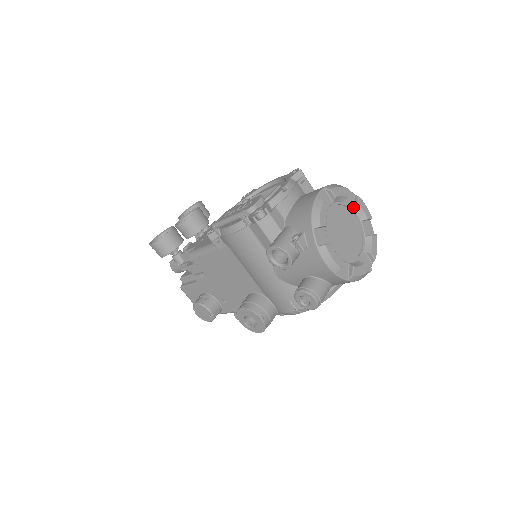
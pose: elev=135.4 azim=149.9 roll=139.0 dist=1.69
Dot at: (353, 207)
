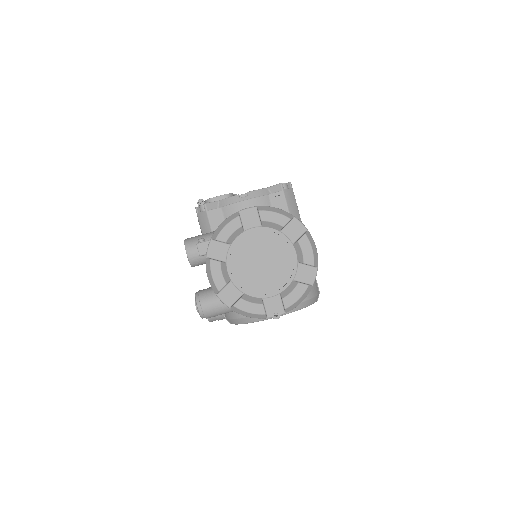
Dot at: (294, 242)
